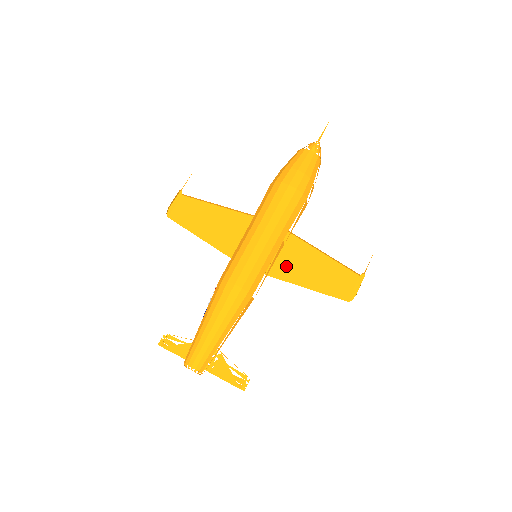
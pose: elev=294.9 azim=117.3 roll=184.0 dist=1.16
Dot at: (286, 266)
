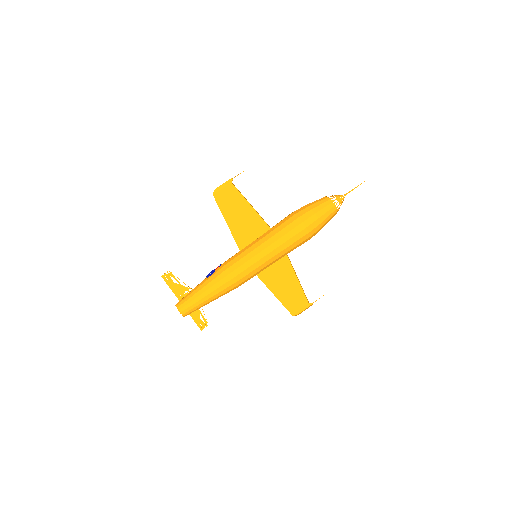
Dot at: (271, 274)
